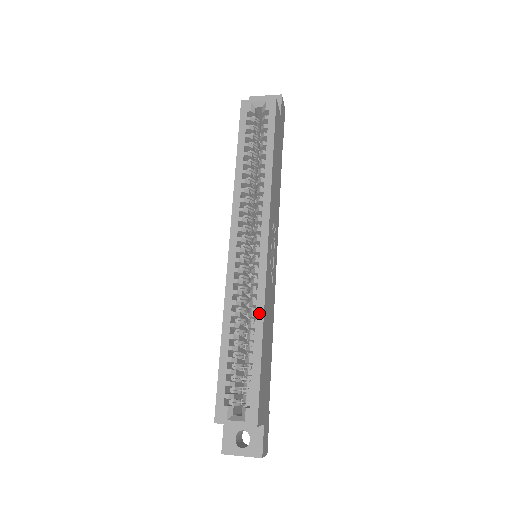
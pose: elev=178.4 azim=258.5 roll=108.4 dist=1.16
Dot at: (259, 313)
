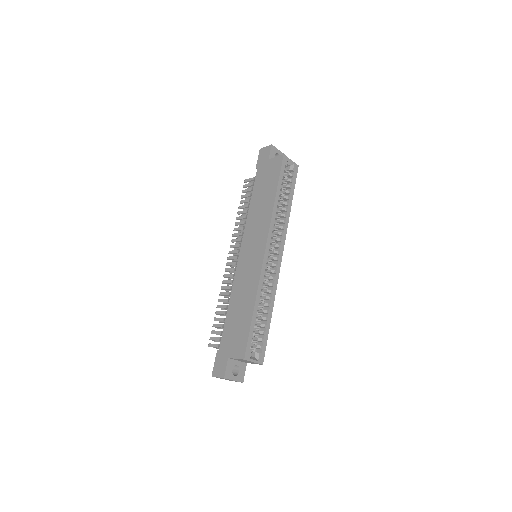
Dot at: (273, 298)
